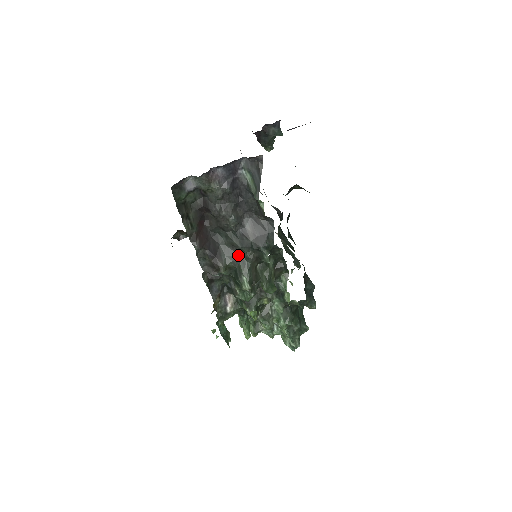
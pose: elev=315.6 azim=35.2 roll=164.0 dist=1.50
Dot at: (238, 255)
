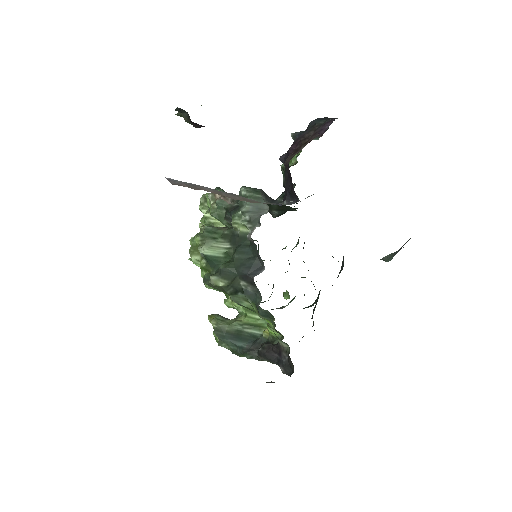
Dot at: occluded
